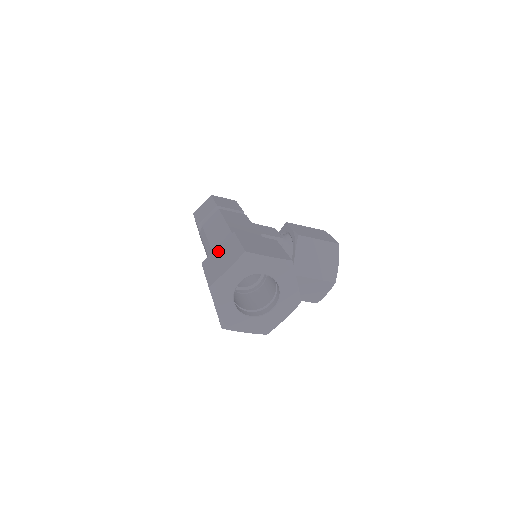
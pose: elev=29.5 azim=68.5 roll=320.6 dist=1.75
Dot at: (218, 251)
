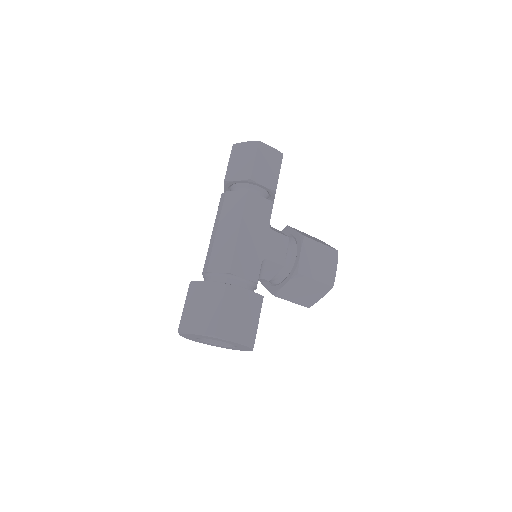
Dot at: (205, 291)
